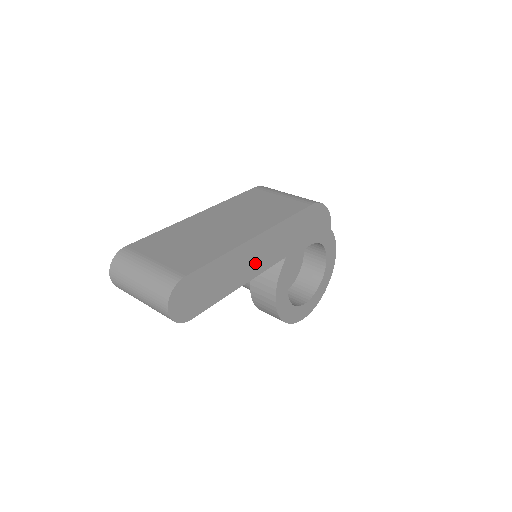
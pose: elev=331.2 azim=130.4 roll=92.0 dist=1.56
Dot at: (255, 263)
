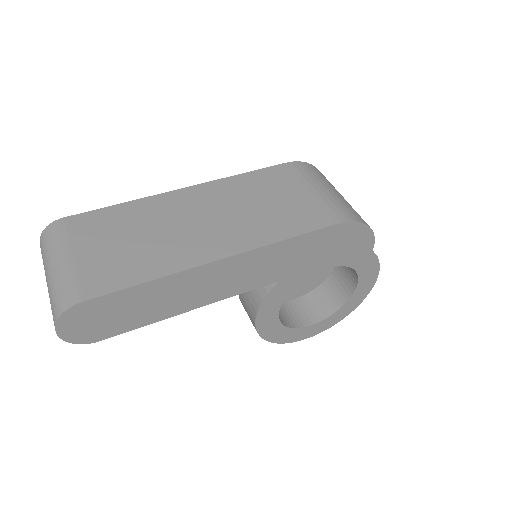
Dot at: (218, 287)
